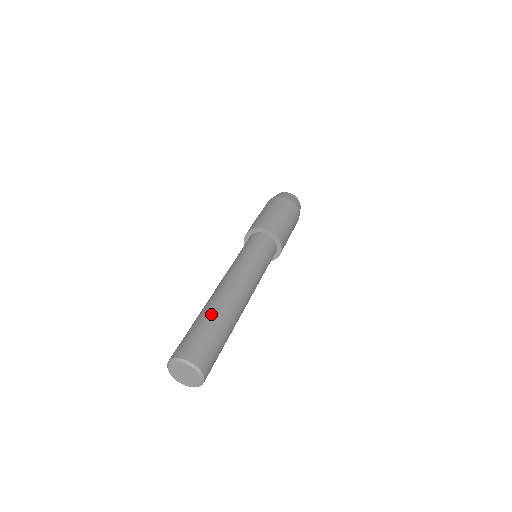
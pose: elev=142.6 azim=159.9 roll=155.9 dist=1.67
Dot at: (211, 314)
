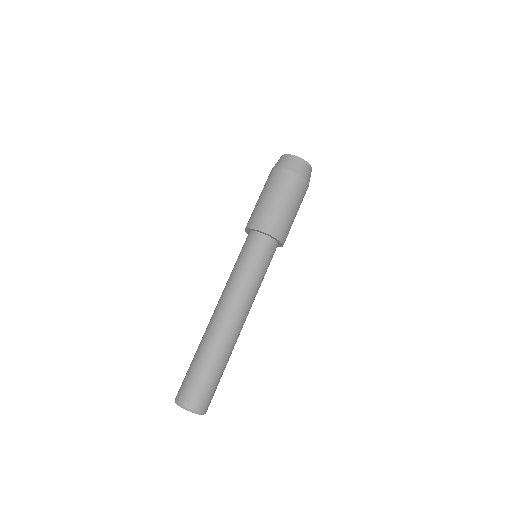
Dot at: (203, 353)
